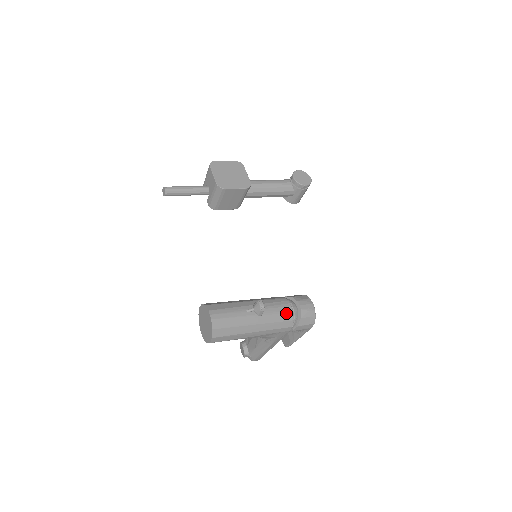
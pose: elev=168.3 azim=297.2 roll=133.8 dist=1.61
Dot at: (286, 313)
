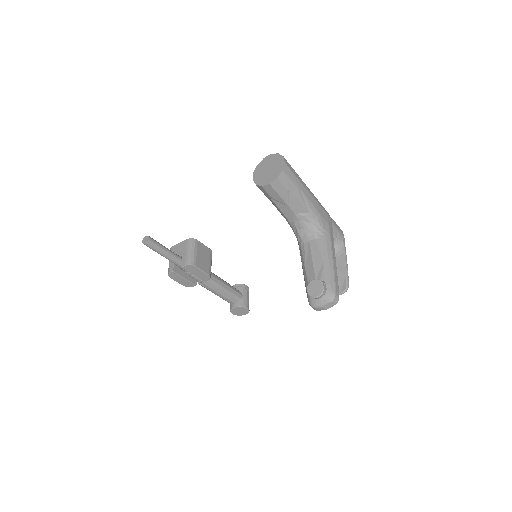
Dot at: occluded
